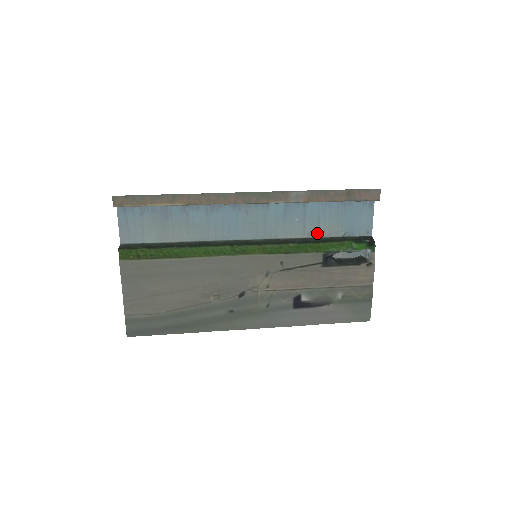
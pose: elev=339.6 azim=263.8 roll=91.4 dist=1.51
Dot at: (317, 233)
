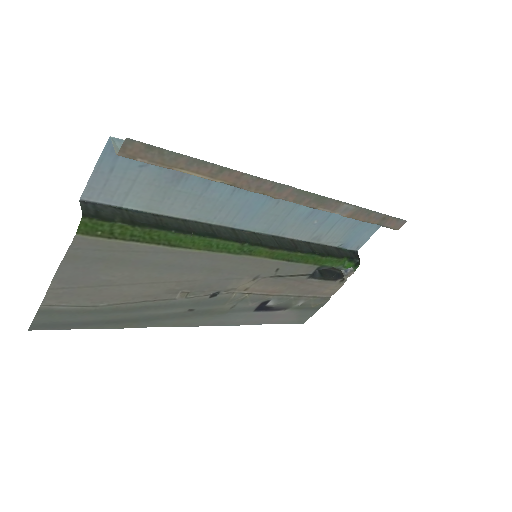
Dot at: (321, 239)
